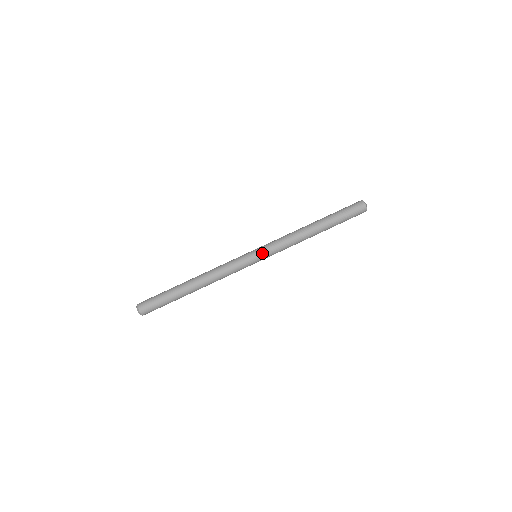
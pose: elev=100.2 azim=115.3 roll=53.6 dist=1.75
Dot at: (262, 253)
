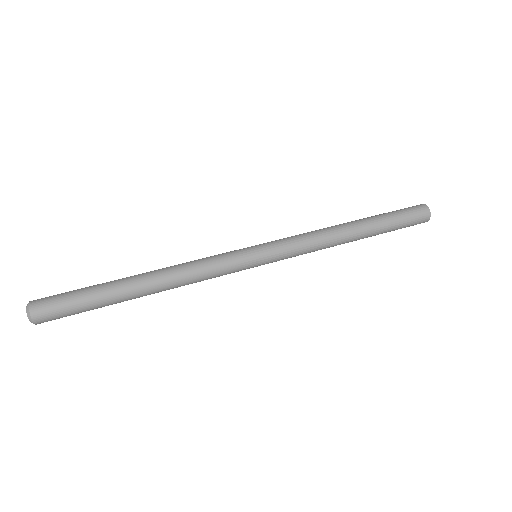
Dot at: (266, 246)
